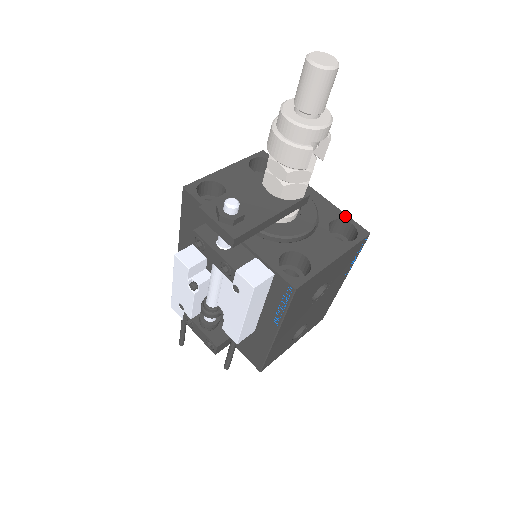
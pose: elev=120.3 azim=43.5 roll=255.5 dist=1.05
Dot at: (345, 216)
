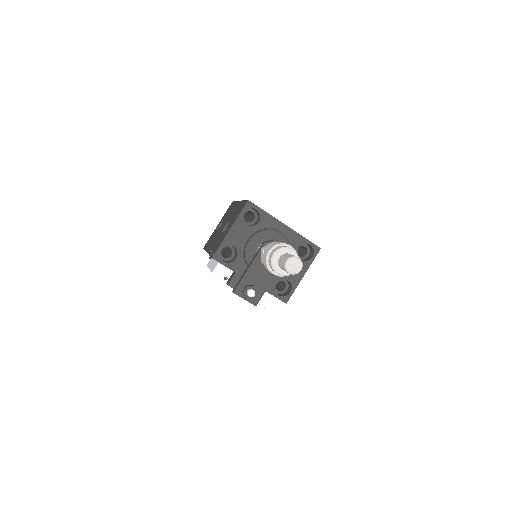
Dot at: (306, 241)
